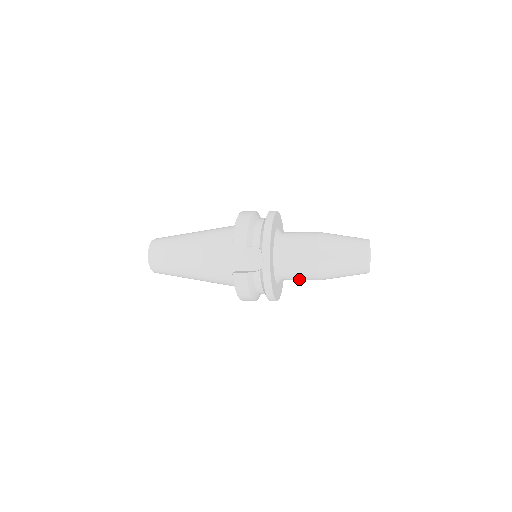
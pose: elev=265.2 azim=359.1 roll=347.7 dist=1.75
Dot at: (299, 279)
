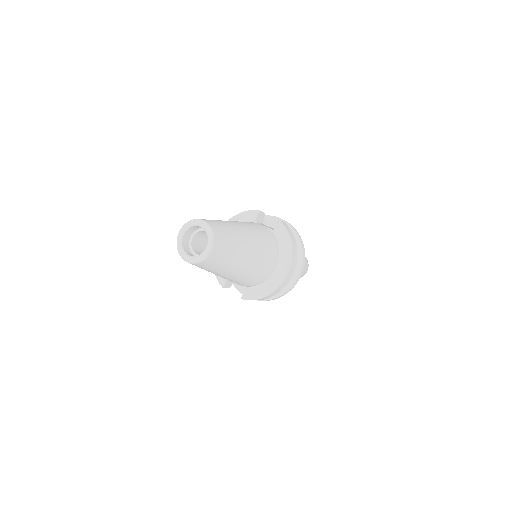
Dot at: occluded
